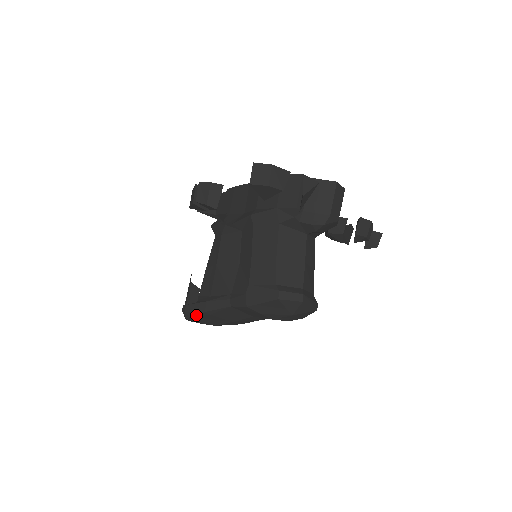
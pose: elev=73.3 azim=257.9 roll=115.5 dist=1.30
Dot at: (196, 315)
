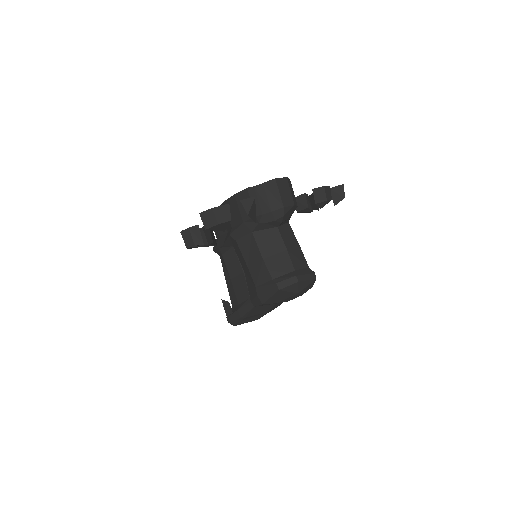
Dot at: (237, 322)
